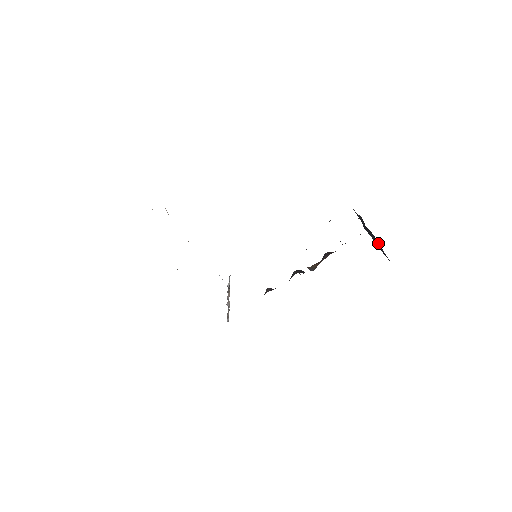
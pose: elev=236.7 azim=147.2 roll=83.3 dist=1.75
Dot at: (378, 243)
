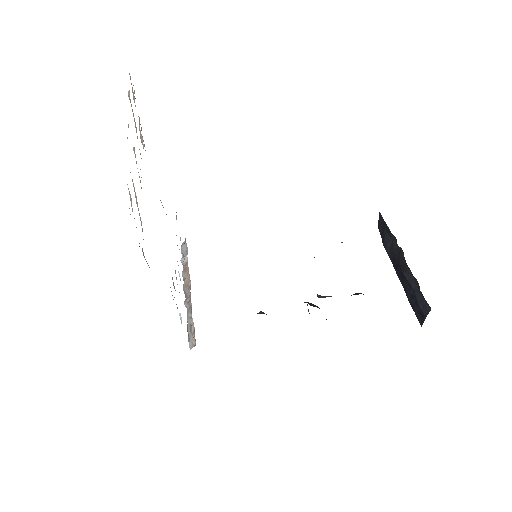
Dot at: (420, 300)
